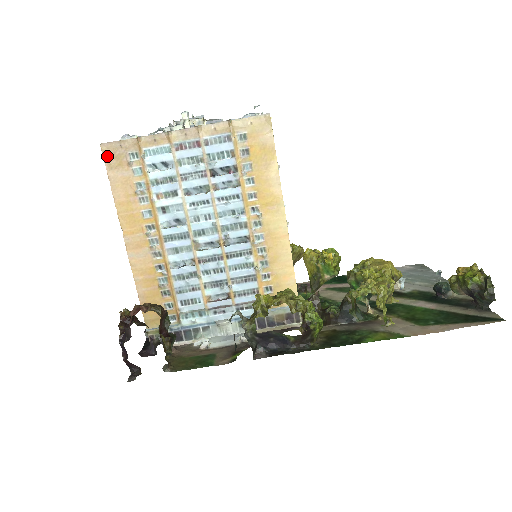
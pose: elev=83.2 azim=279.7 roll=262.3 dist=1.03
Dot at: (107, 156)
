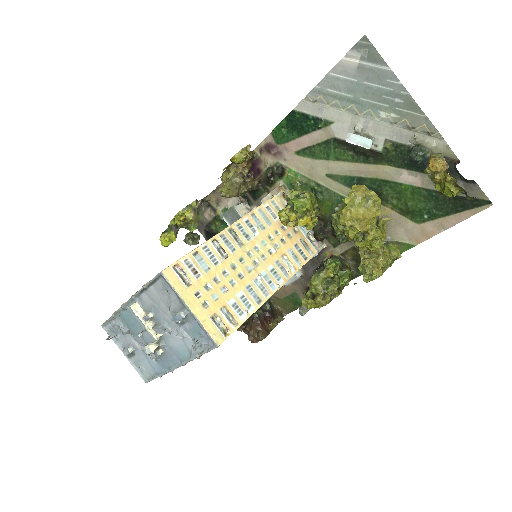
Dot at: occluded
